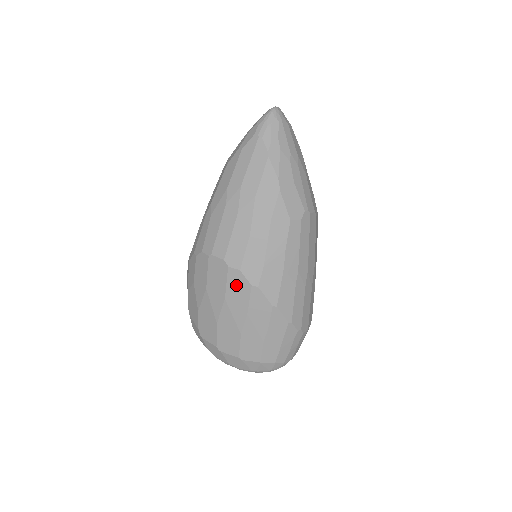
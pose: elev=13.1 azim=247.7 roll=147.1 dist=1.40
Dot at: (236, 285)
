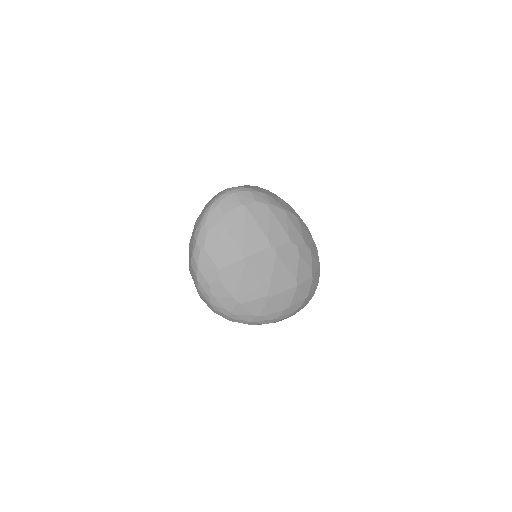
Dot at: occluded
